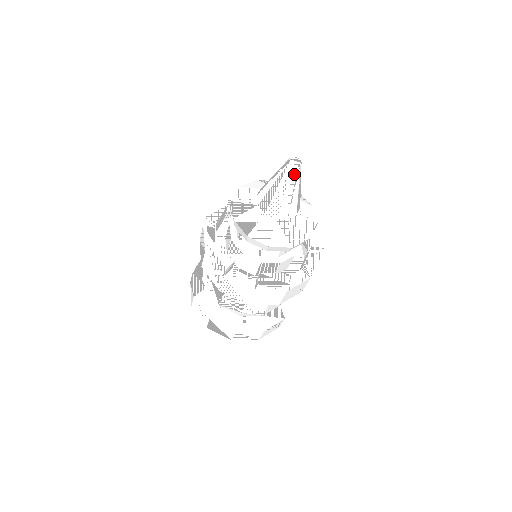
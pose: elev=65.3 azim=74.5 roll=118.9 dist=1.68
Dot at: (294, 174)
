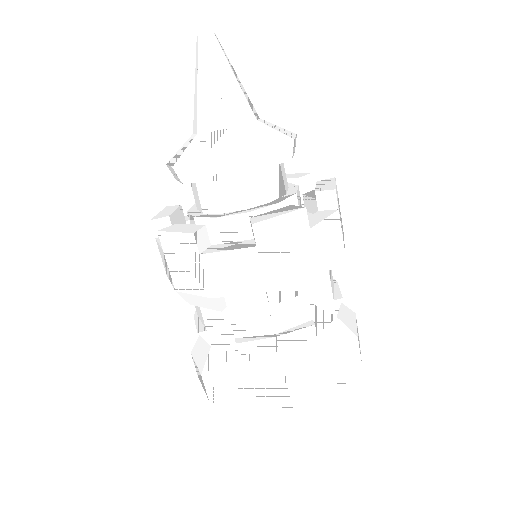
Dot at: (212, 48)
